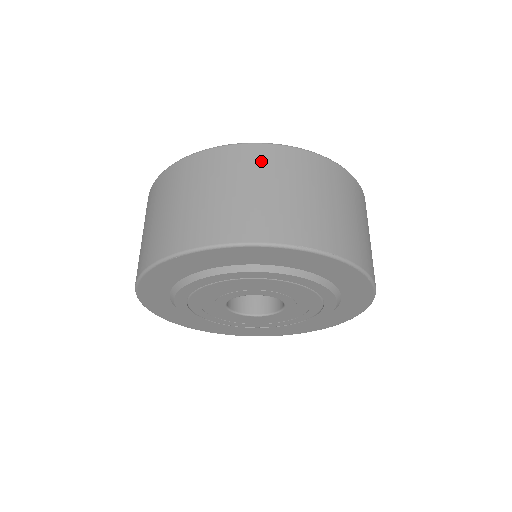
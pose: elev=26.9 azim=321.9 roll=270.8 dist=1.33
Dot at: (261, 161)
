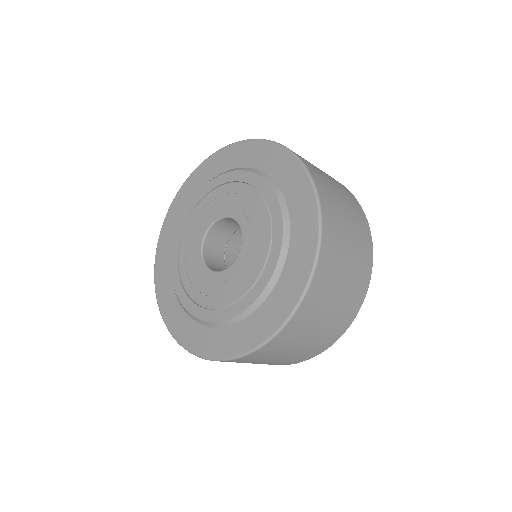
Dot at: occluded
